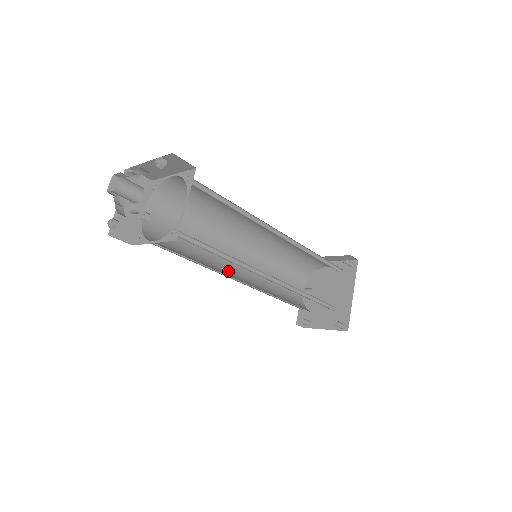
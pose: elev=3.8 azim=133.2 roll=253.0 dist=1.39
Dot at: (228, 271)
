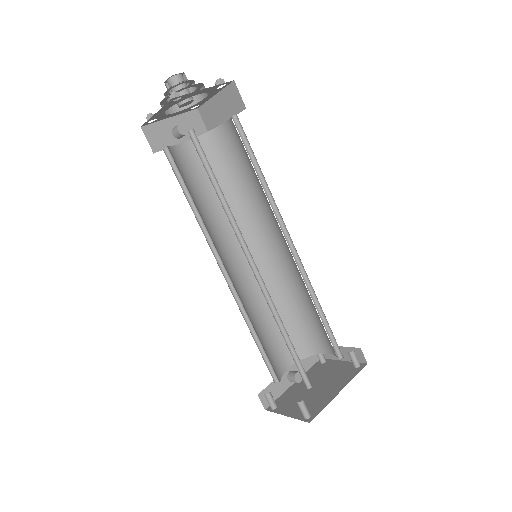
Dot at: (221, 255)
